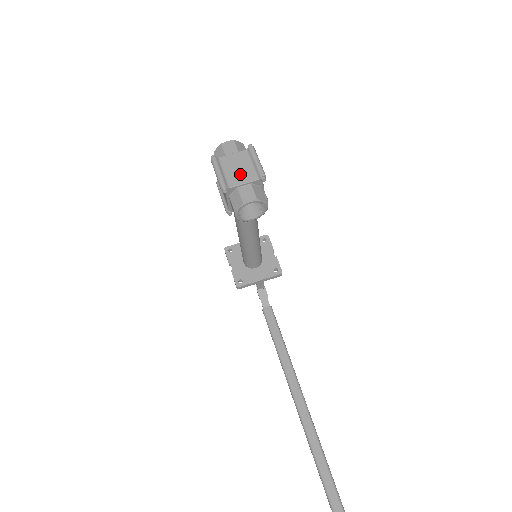
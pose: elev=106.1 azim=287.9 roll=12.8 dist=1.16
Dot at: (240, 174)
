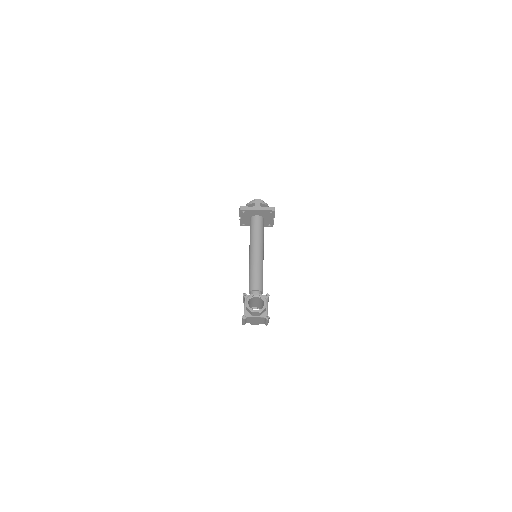
Dot at: (255, 322)
